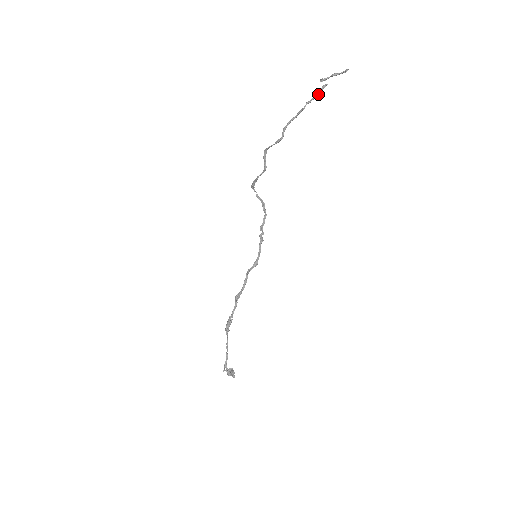
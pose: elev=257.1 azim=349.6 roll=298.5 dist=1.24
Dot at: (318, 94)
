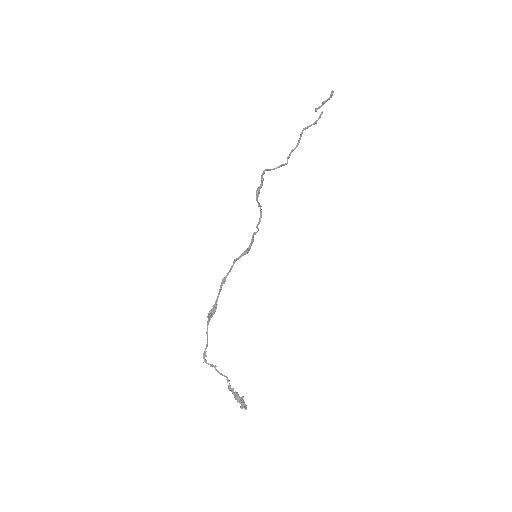
Dot at: (316, 122)
